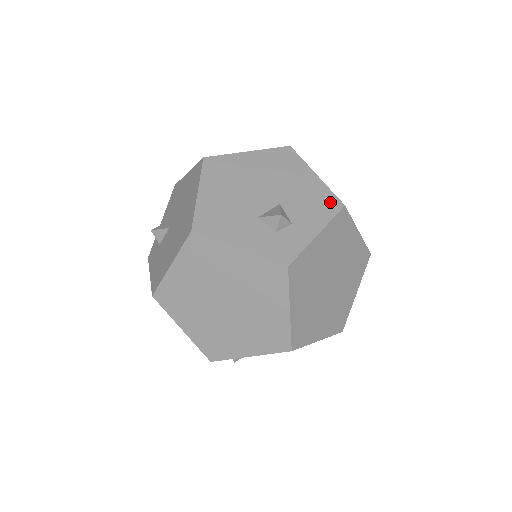
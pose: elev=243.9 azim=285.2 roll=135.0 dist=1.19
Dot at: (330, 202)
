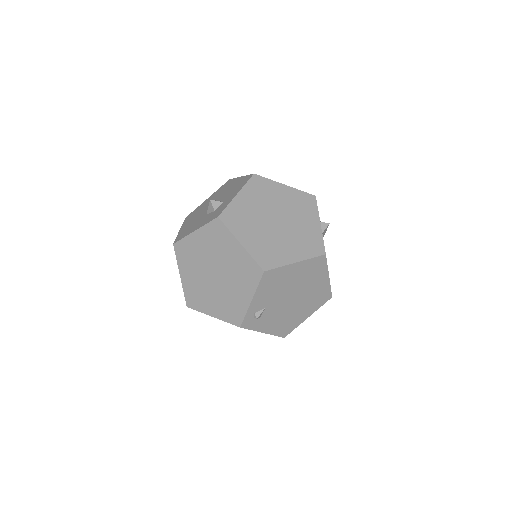
Dot at: (246, 179)
